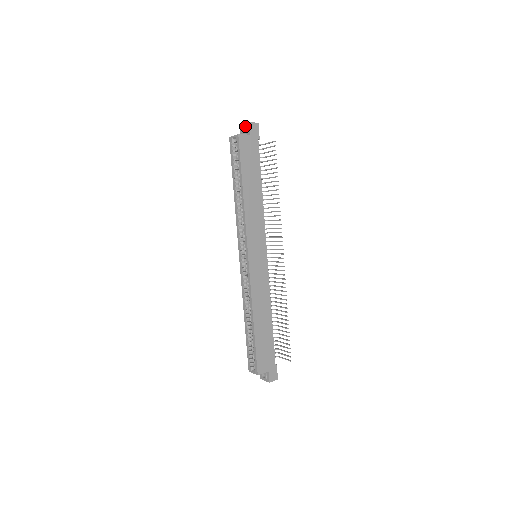
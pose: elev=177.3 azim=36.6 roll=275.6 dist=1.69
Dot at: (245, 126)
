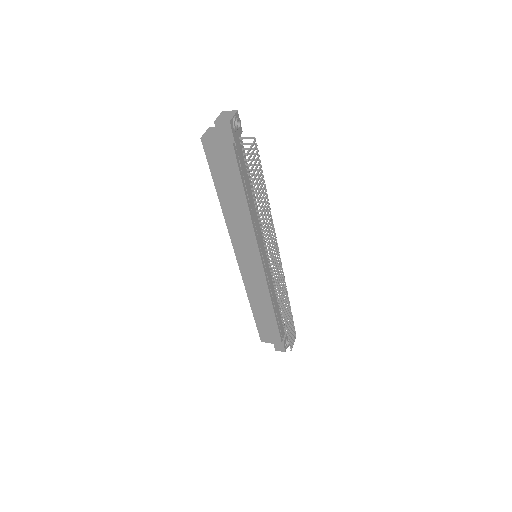
Dot at: occluded
